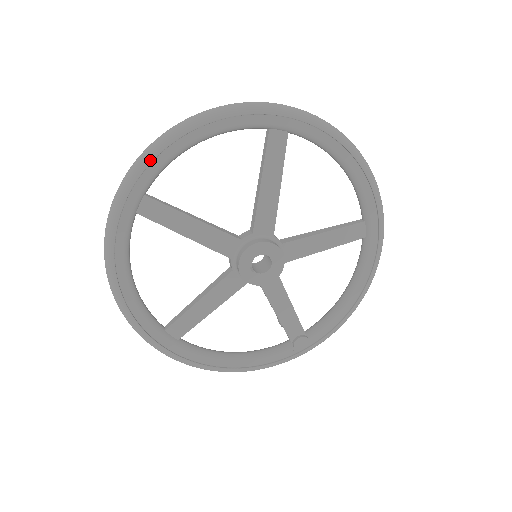
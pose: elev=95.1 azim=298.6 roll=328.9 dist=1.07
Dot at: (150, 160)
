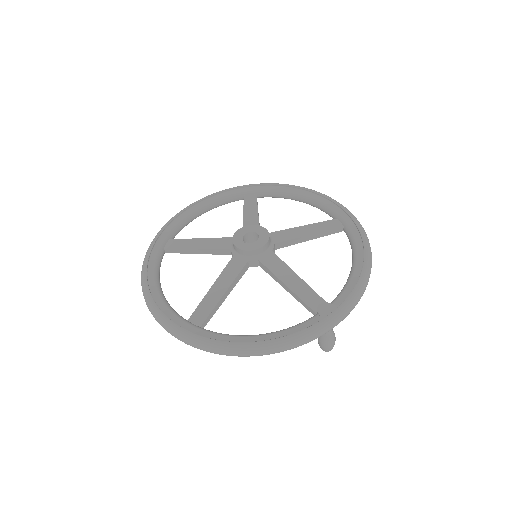
Dot at: (171, 220)
